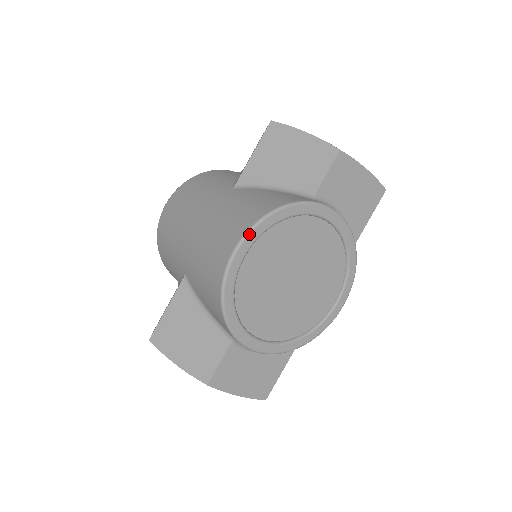
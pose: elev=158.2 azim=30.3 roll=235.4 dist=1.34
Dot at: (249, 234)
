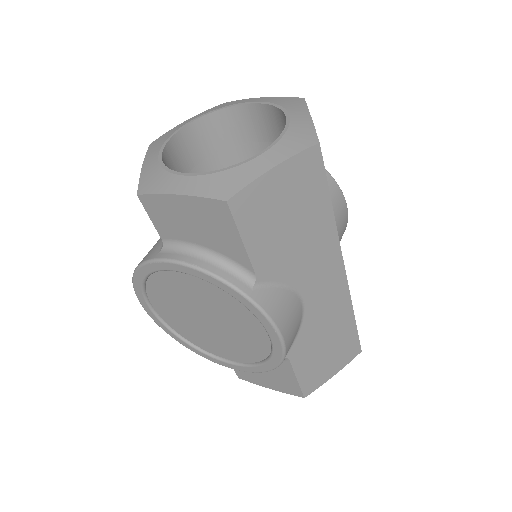
Dot at: (137, 295)
